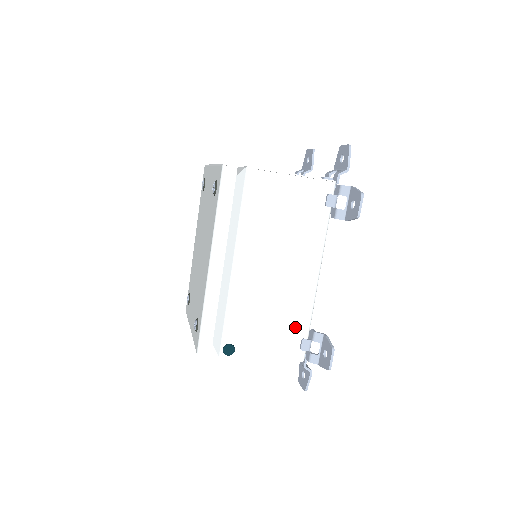
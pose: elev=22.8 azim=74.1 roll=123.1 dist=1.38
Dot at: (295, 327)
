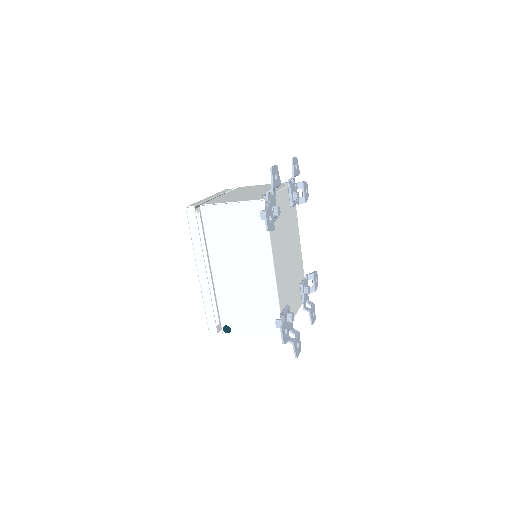
Dot at: (268, 311)
